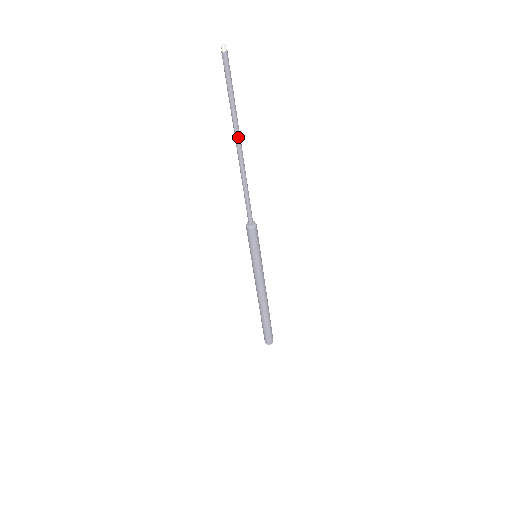
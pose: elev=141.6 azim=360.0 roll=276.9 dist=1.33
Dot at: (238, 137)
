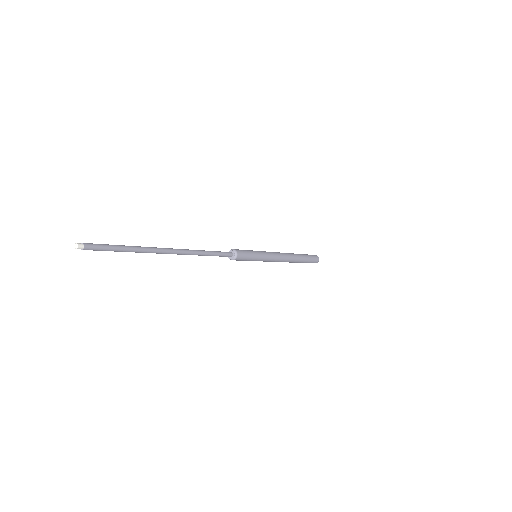
Dot at: (162, 252)
